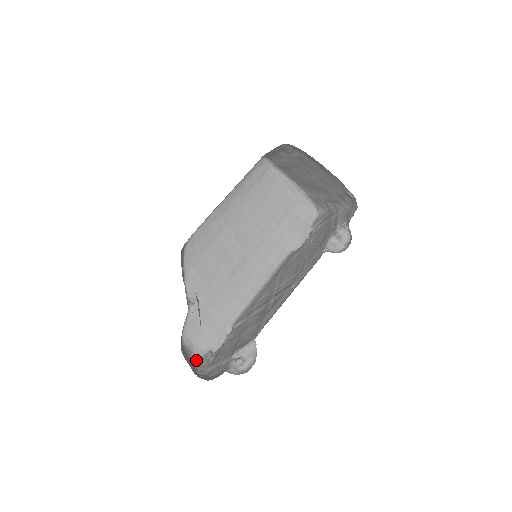
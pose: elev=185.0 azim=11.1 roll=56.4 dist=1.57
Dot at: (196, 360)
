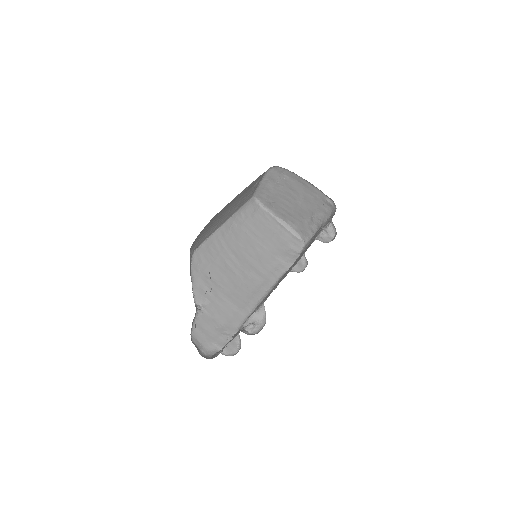
Dot at: (205, 357)
